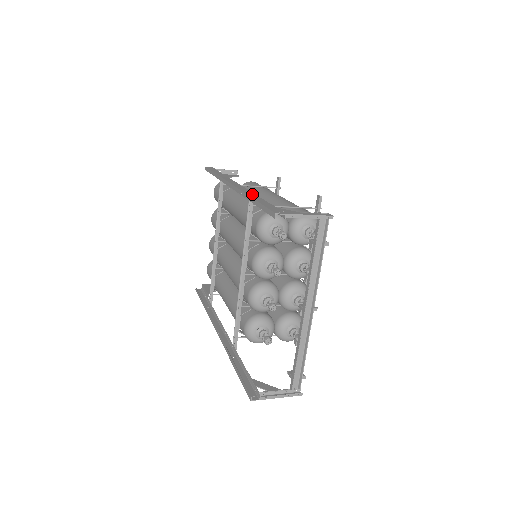
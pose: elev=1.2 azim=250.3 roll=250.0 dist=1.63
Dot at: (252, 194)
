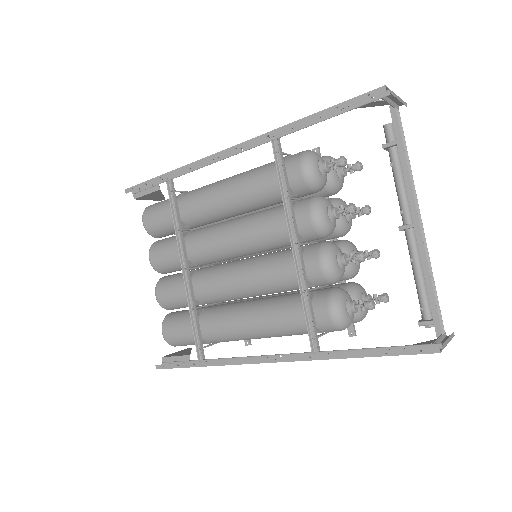
Dot at: (288, 126)
